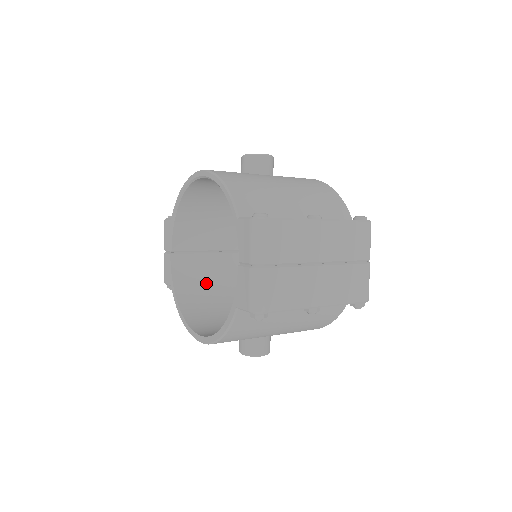
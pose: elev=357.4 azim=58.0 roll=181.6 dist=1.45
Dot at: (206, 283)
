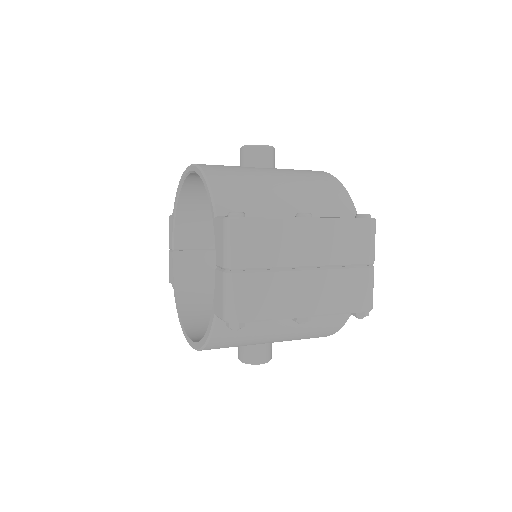
Dot at: (211, 283)
